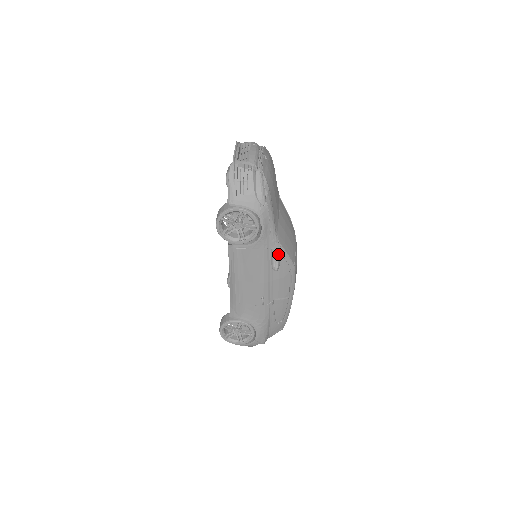
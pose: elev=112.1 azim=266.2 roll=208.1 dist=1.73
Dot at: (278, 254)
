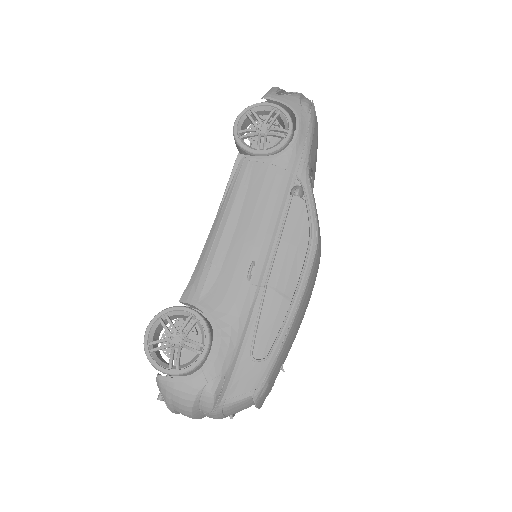
Dot at: occluded
